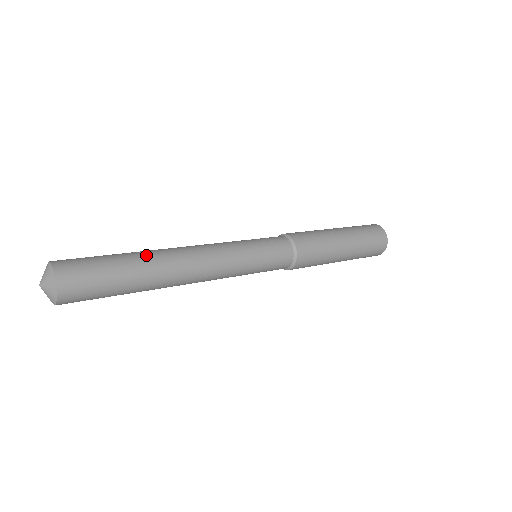
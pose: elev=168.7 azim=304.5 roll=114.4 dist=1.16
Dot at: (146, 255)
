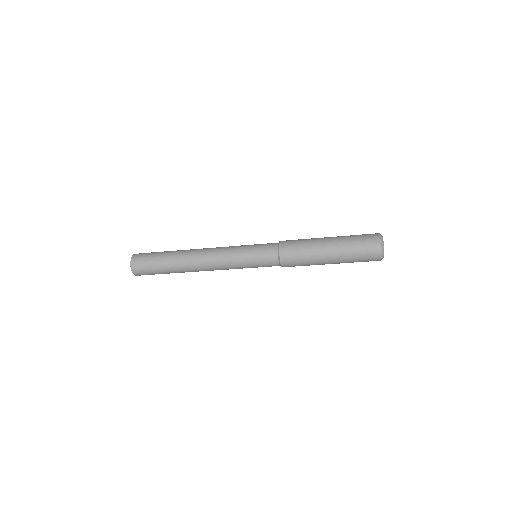
Dot at: occluded
